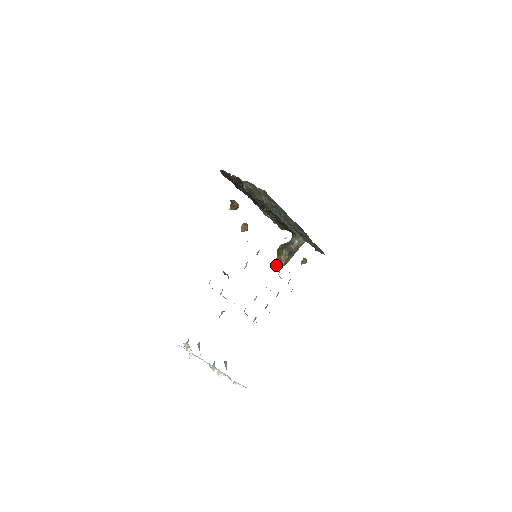
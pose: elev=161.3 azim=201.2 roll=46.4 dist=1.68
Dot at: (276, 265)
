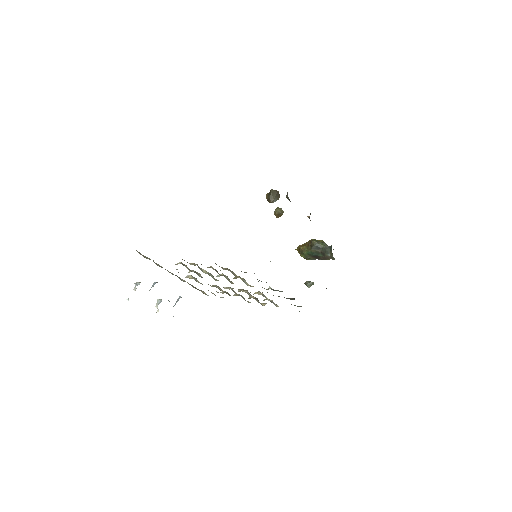
Dot at: (298, 250)
